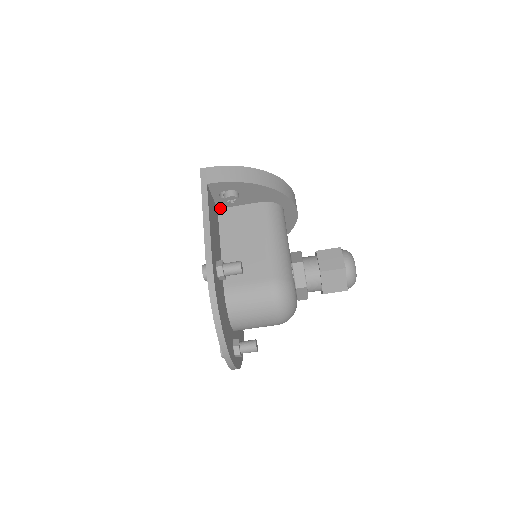
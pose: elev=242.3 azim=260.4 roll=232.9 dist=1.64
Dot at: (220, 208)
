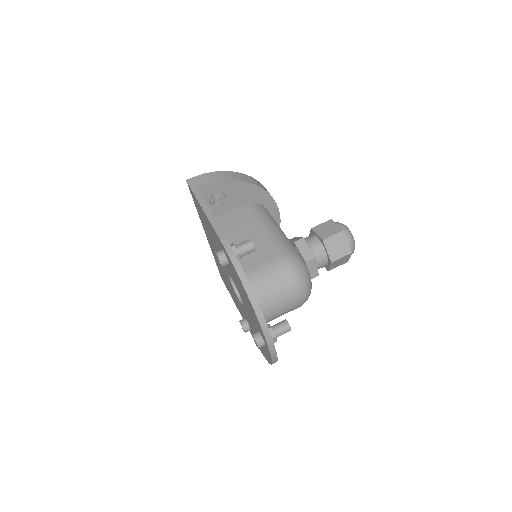
Dot at: occluded
